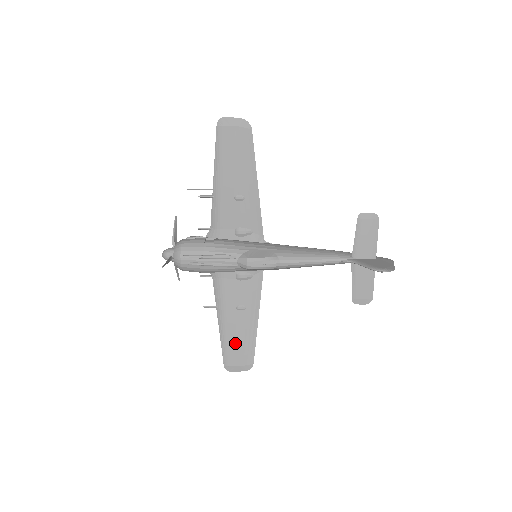
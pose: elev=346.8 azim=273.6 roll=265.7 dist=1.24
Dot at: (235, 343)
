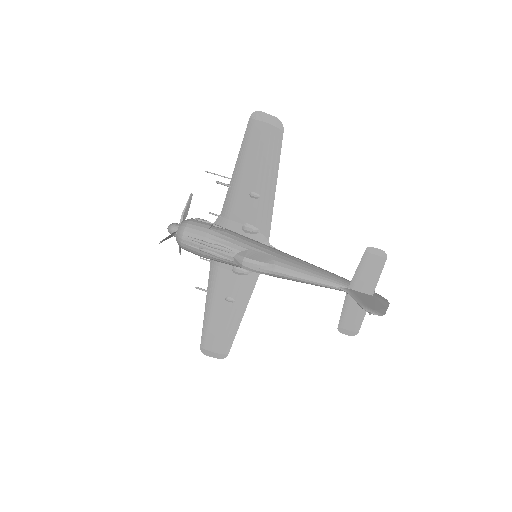
Dot at: (216, 330)
